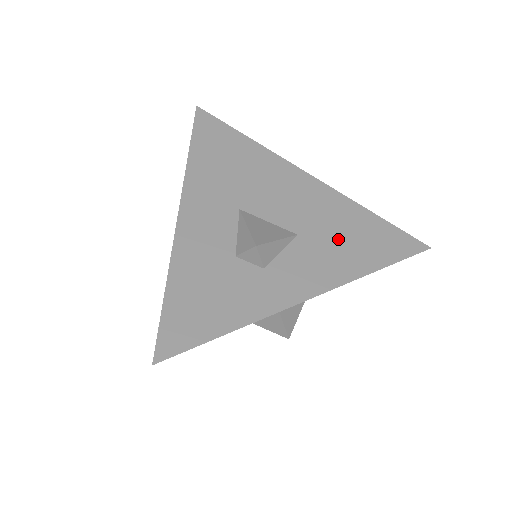
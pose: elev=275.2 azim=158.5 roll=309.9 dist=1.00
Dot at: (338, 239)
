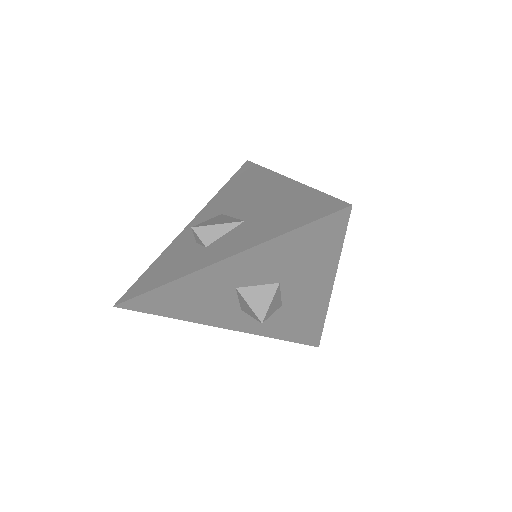
Dot at: (271, 217)
